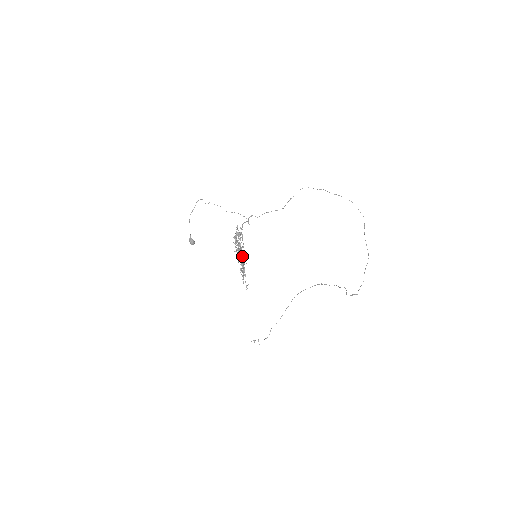
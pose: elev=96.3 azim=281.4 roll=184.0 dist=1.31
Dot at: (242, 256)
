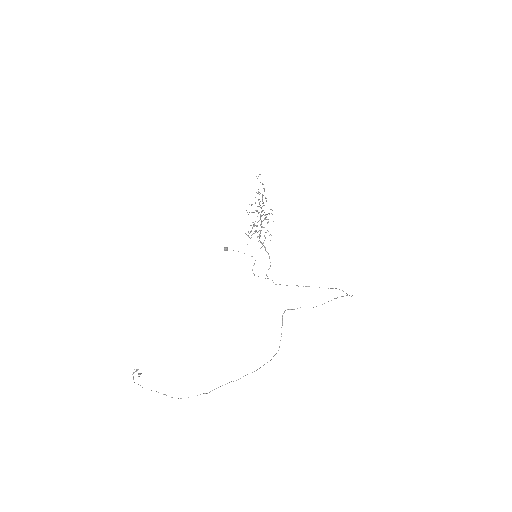
Dot at: occluded
